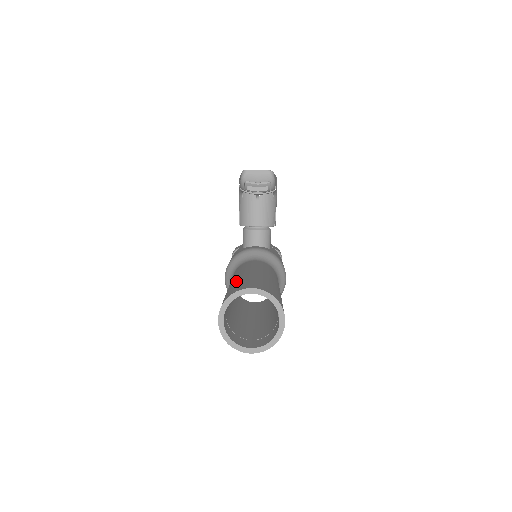
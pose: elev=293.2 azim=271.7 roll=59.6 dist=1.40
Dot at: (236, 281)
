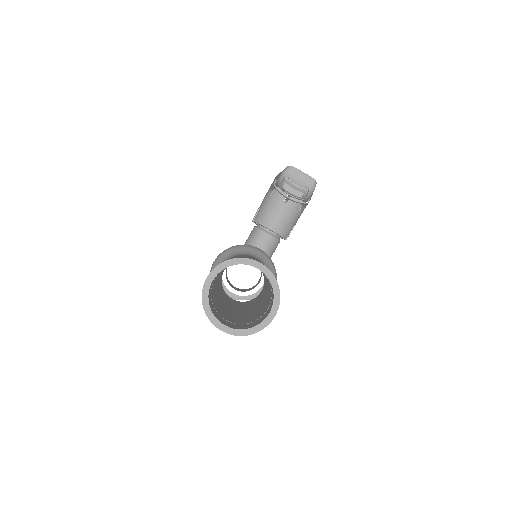
Dot at: (238, 256)
